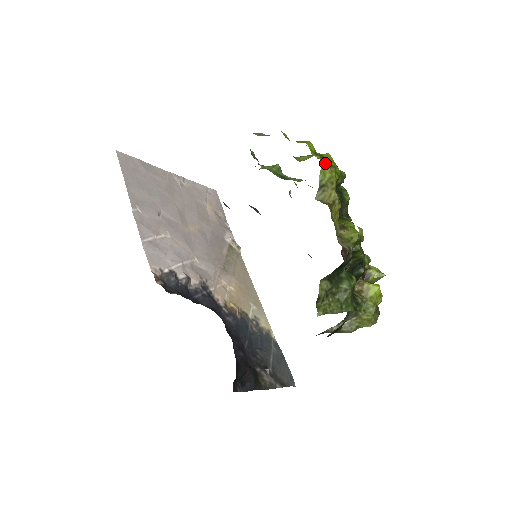
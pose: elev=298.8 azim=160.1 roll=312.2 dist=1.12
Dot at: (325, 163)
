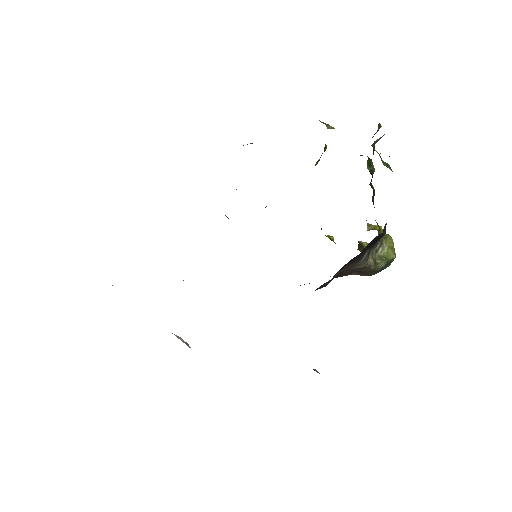
Dot at: occluded
